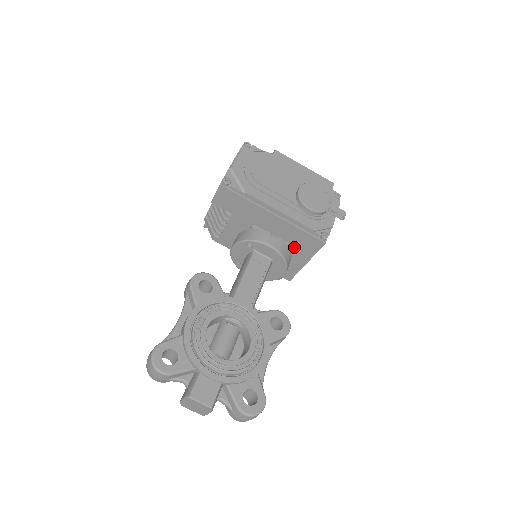
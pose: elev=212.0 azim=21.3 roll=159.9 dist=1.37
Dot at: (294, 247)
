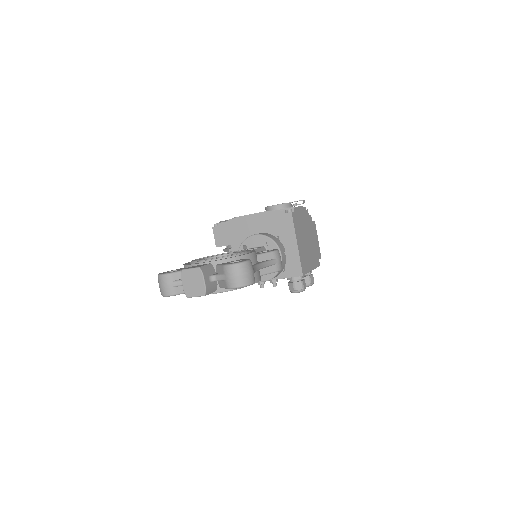
Dot at: (280, 236)
